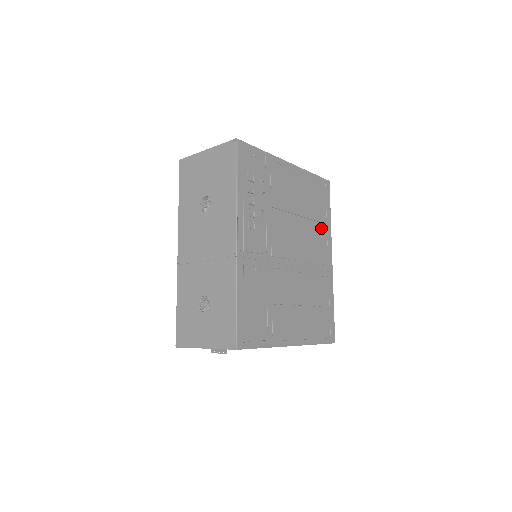
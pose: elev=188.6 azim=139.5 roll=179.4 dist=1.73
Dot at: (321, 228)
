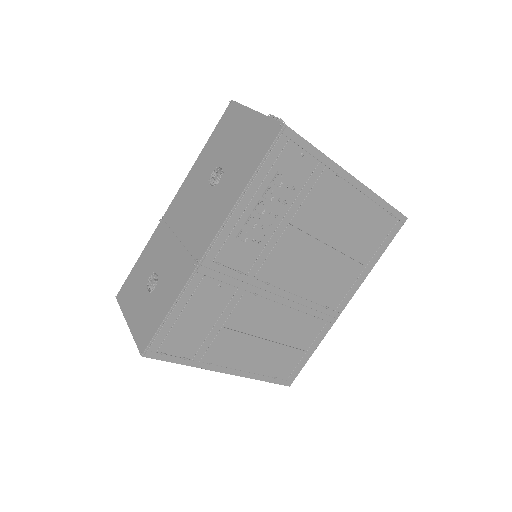
Dot at: (354, 268)
